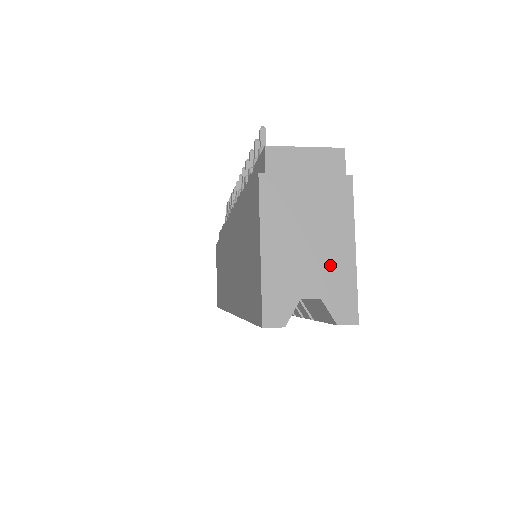
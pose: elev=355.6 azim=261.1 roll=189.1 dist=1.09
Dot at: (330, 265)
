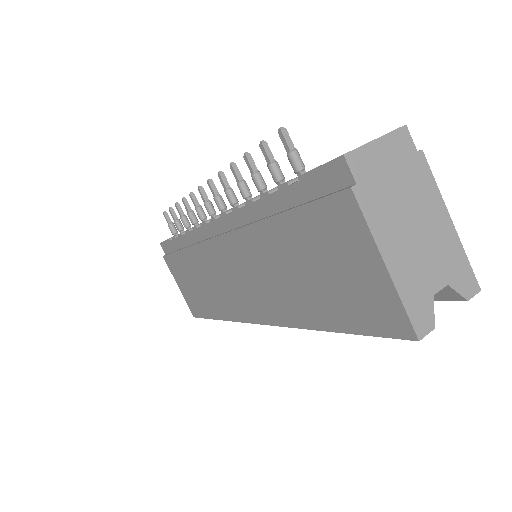
Dot at: (441, 248)
